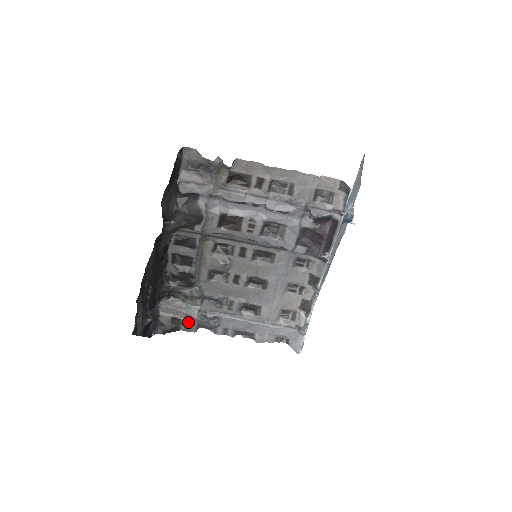
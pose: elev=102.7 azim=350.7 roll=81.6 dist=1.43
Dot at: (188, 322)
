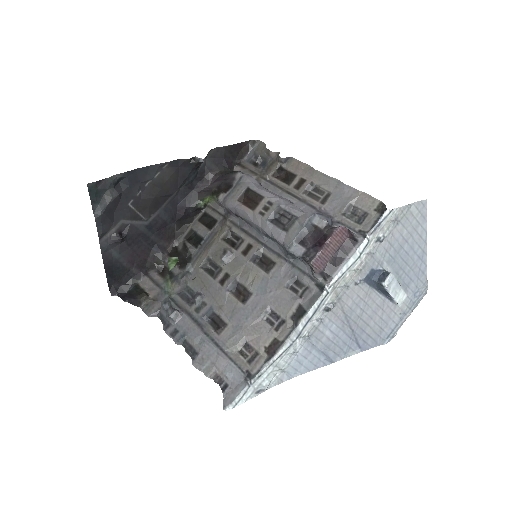
Dot at: (152, 302)
